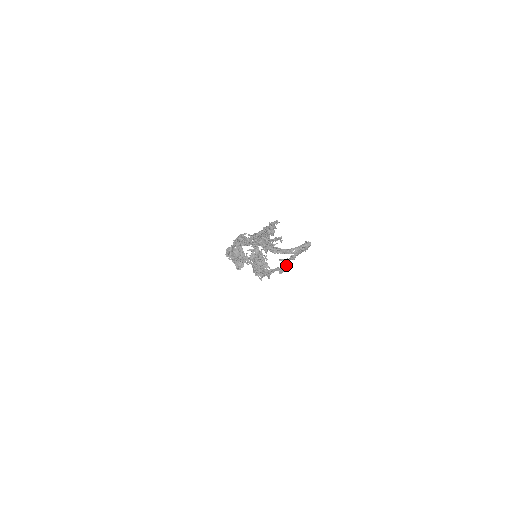
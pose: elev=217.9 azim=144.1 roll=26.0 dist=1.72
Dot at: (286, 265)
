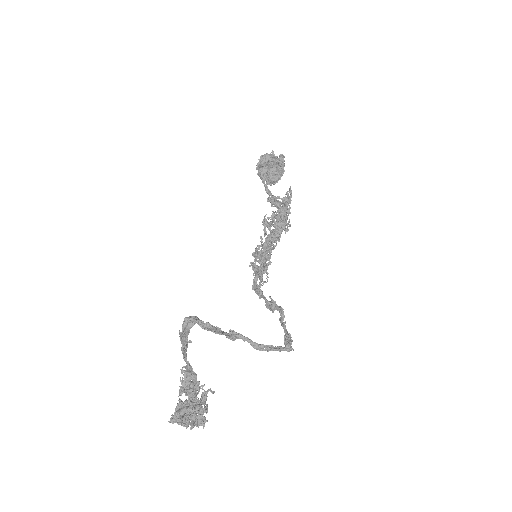
Dot at: (274, 308)
